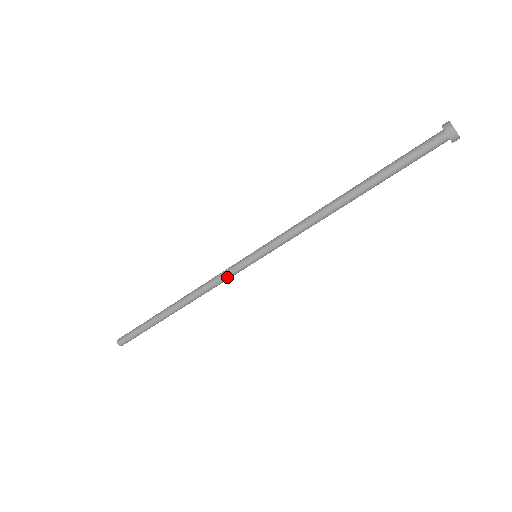
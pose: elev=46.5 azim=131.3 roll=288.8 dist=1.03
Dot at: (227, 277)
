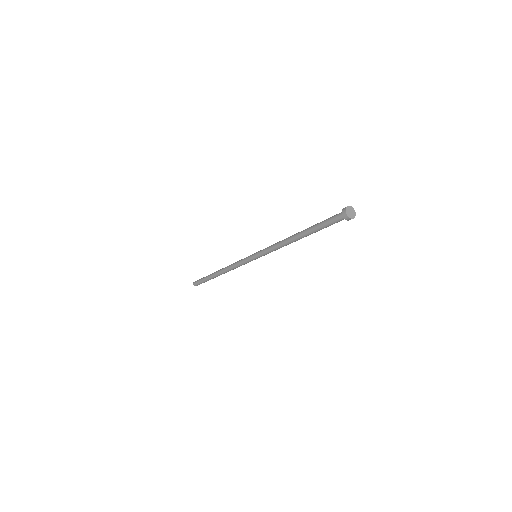
Dot at: (242, 264)
